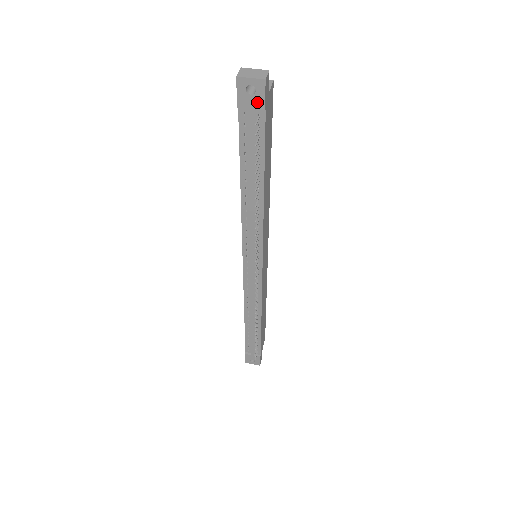
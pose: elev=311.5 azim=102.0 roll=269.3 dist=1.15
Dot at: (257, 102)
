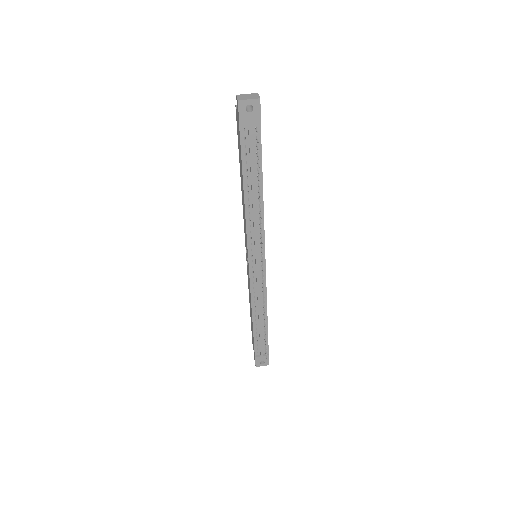
Dot at: (255, 117)
